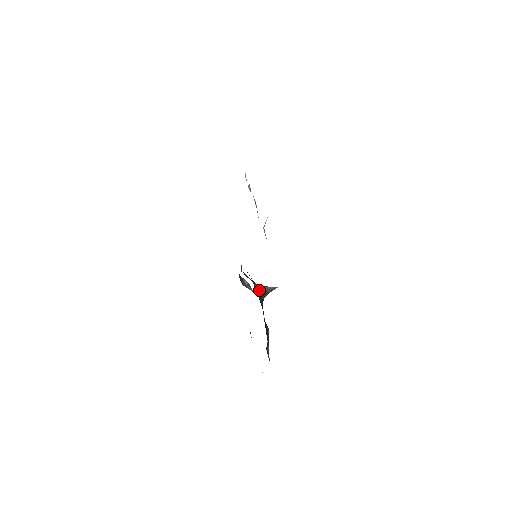
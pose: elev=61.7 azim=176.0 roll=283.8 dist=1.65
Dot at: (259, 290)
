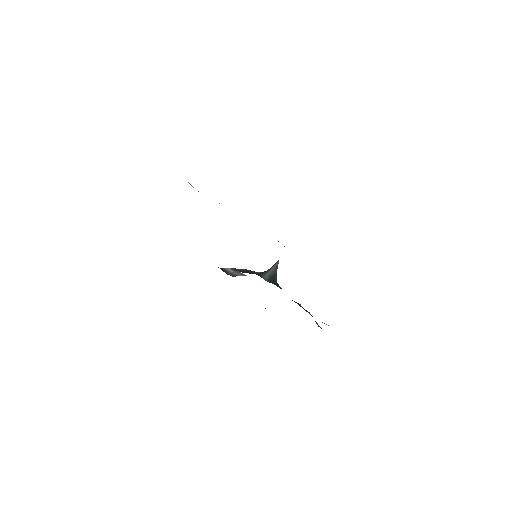
Dot at: (268, 278)
